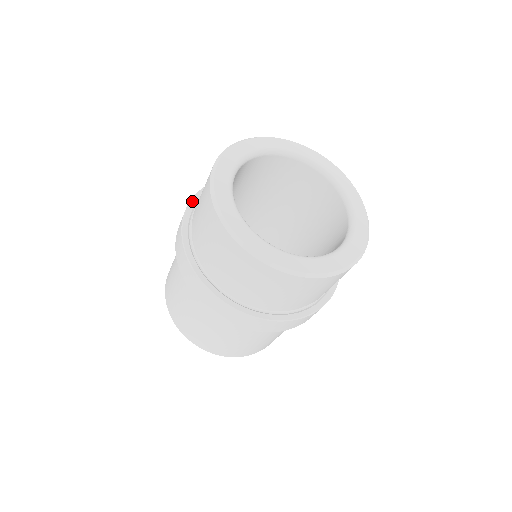
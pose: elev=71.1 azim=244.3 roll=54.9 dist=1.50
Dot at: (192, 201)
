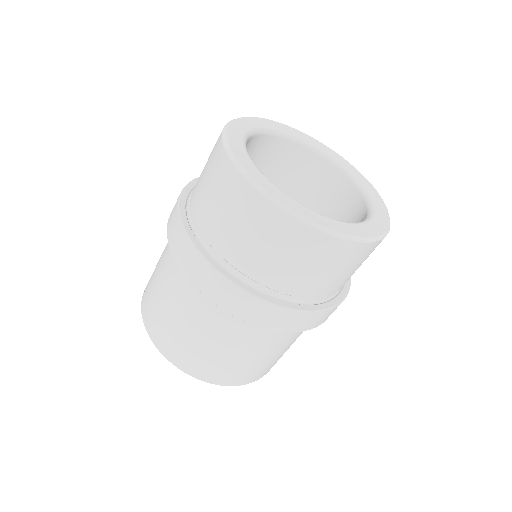
Dot at: (186, 187)
